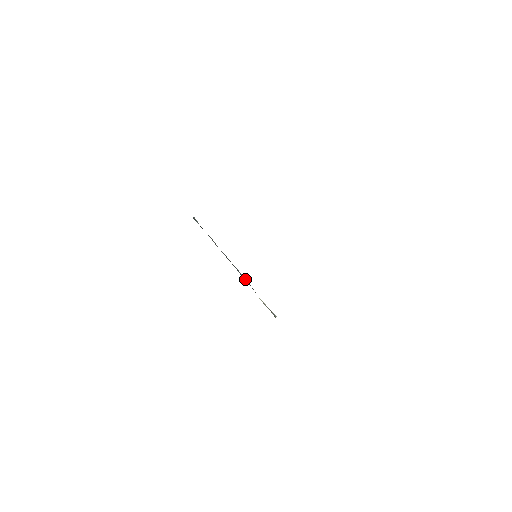
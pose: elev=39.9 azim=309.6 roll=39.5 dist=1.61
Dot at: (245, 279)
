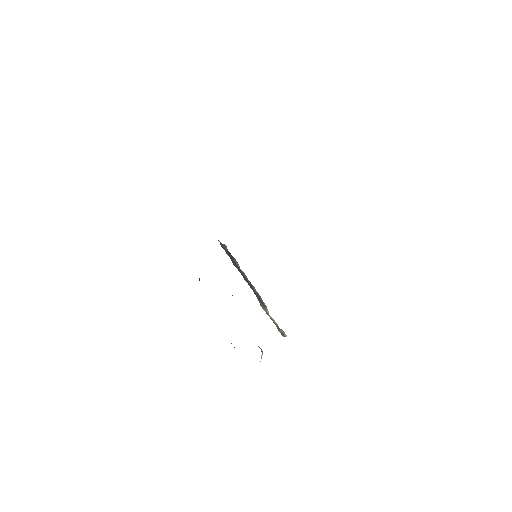
Dot at: (258, 295)
